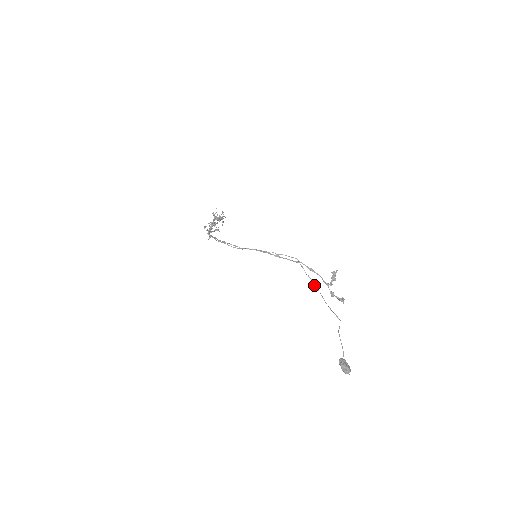
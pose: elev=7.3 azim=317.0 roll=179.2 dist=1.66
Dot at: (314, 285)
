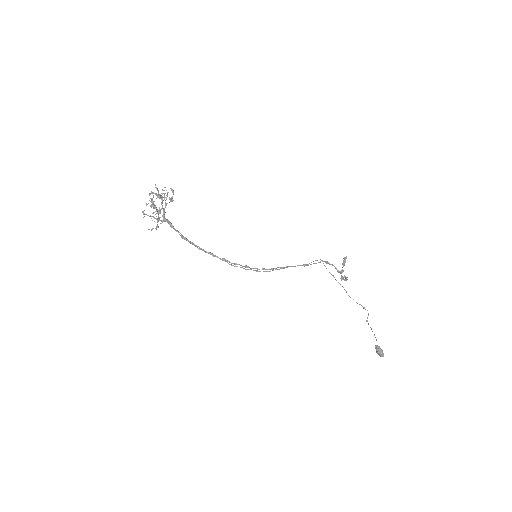
Dot at: occluded
